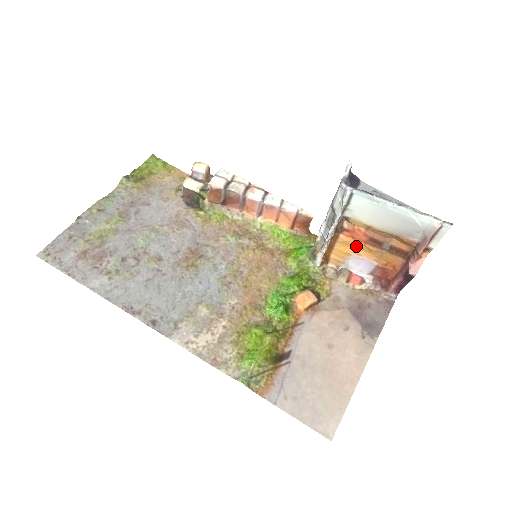
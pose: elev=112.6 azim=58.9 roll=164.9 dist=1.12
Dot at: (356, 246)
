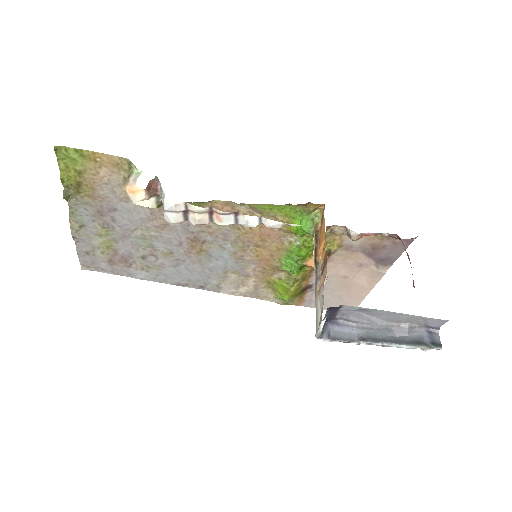
Dot at: occluded
